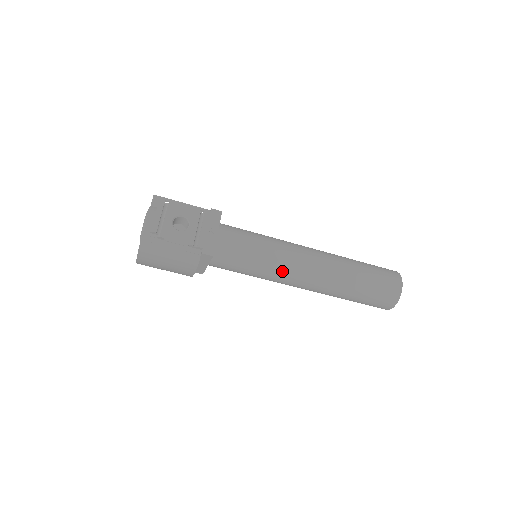
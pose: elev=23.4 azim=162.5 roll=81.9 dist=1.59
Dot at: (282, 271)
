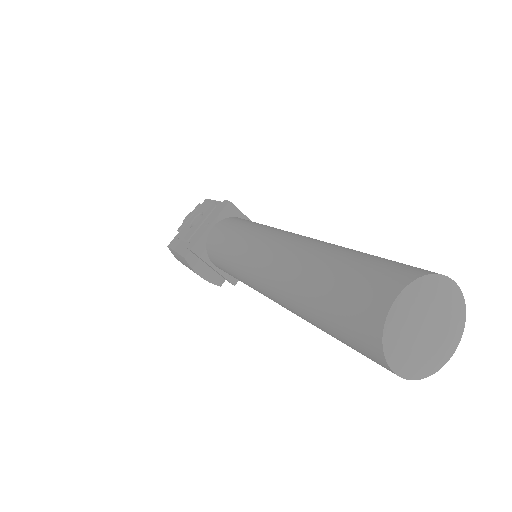
Dot at: (243, 270)
